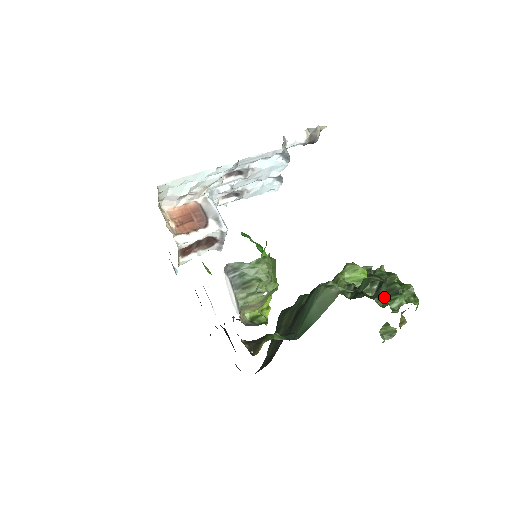
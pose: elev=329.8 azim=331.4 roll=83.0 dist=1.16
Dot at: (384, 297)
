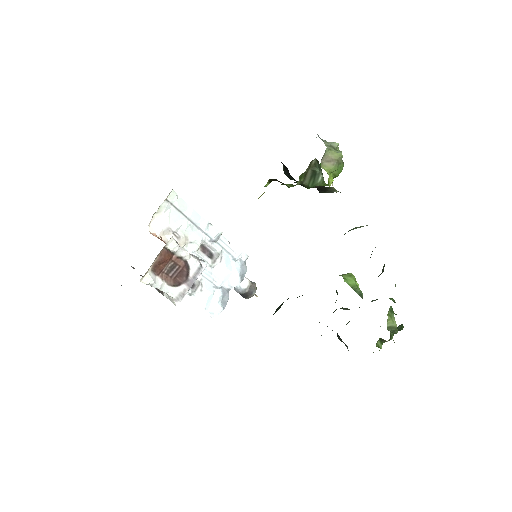
Dot at: occluded
